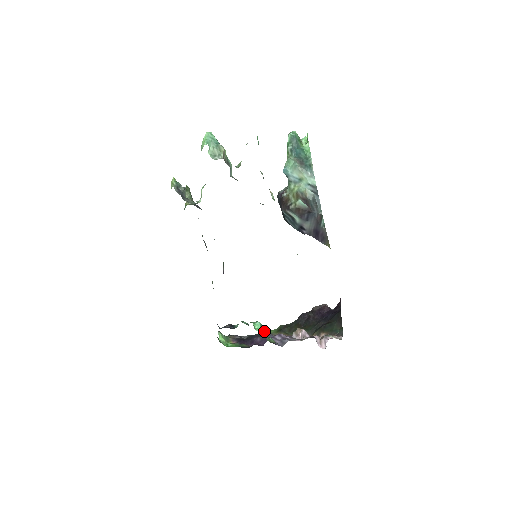
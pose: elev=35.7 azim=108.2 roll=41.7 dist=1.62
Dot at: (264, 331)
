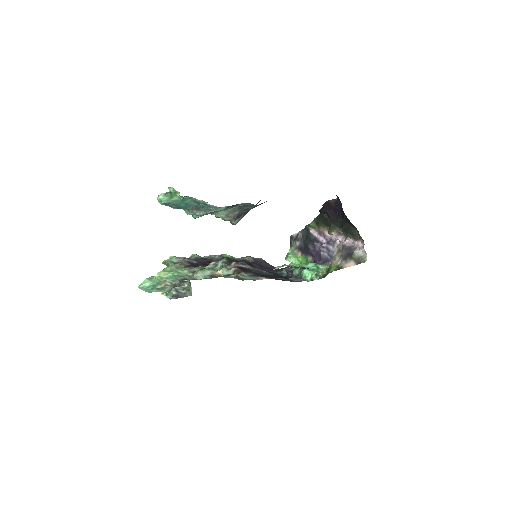
Dot at: occluded
